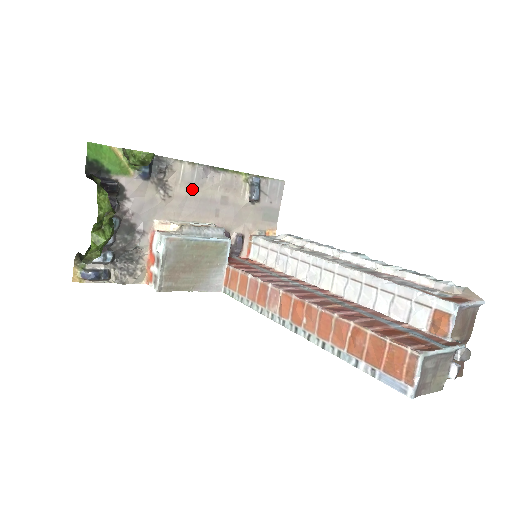
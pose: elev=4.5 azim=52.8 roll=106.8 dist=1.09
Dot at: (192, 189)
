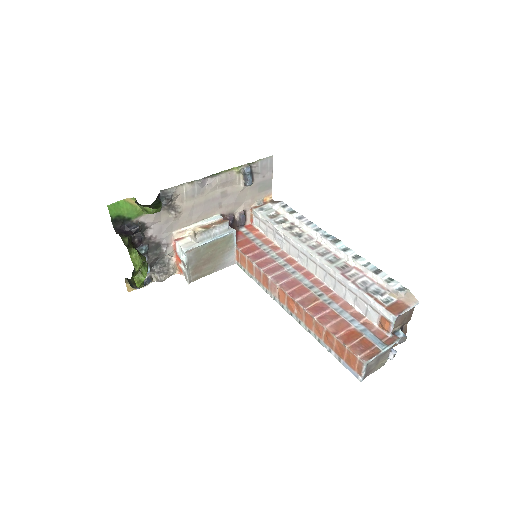
Dot at: (196, 199)
